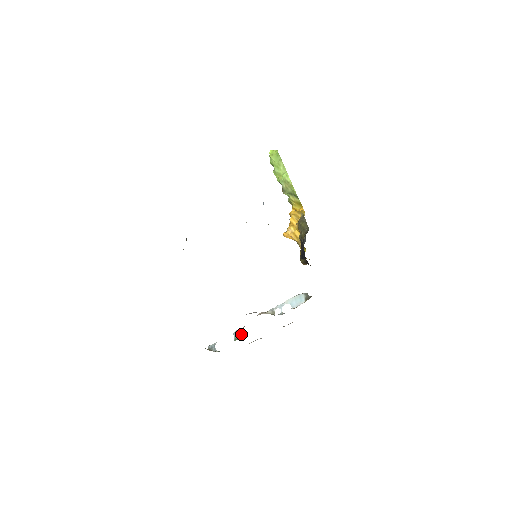
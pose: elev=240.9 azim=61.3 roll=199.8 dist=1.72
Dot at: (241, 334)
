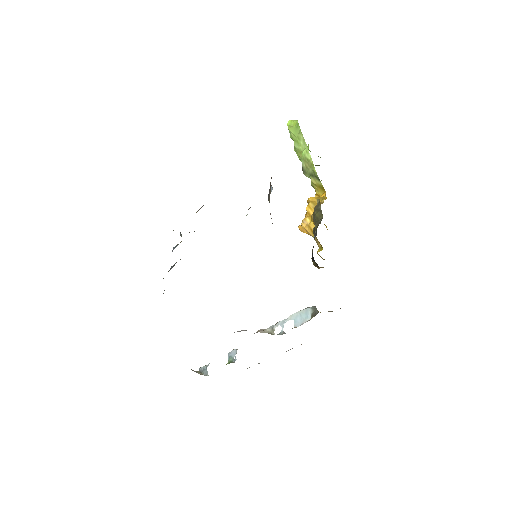
Dot at: (235, 356)
